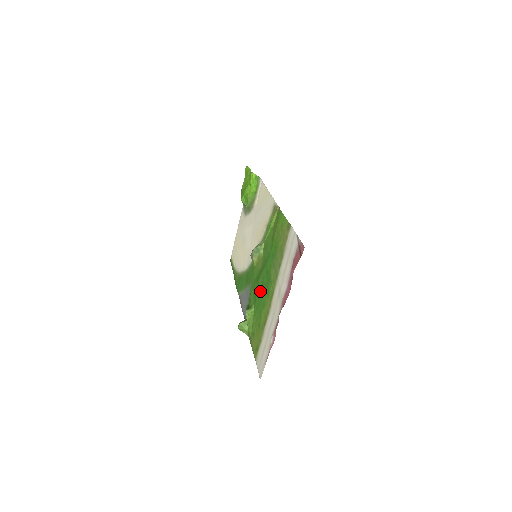
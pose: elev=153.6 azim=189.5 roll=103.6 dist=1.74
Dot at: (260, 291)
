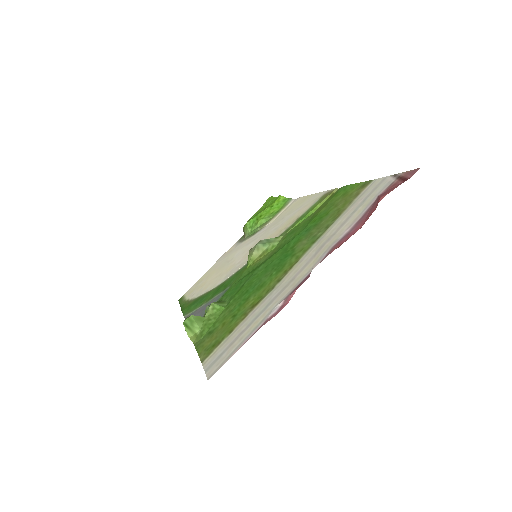
Dot at: (256, 277)
